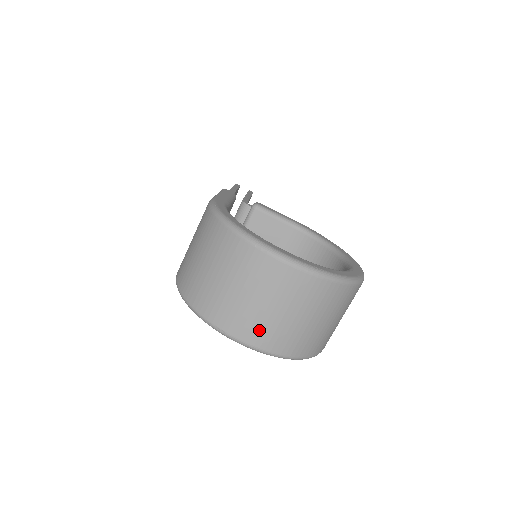
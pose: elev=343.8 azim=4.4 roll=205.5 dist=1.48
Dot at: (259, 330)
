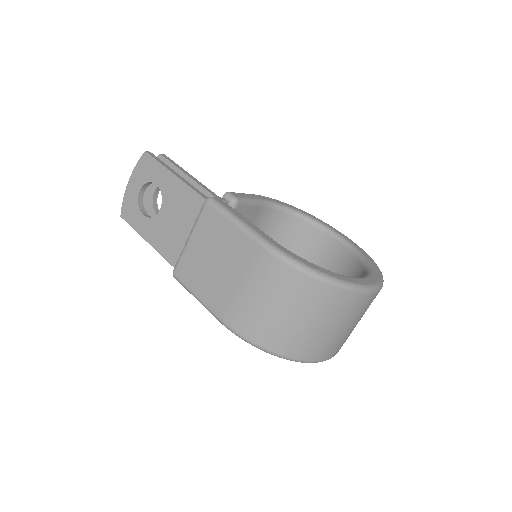
Dot at: (343, 343)
